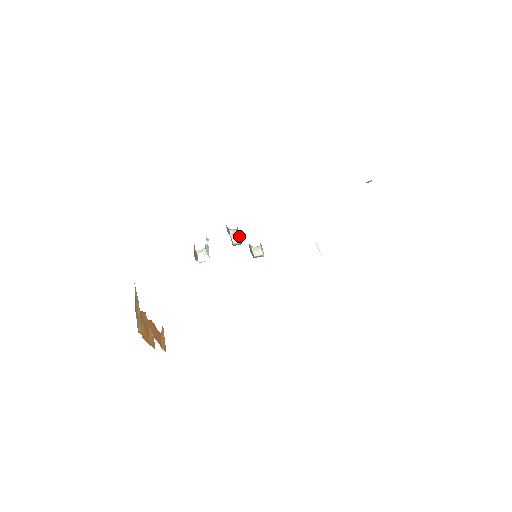
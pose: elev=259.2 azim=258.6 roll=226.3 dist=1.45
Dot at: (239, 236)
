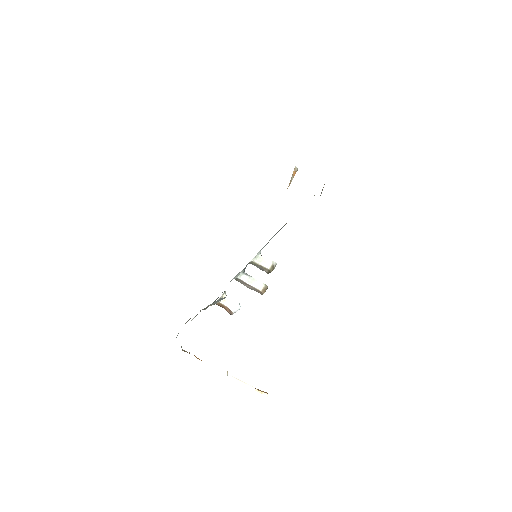
Dot at: (258, 282)
